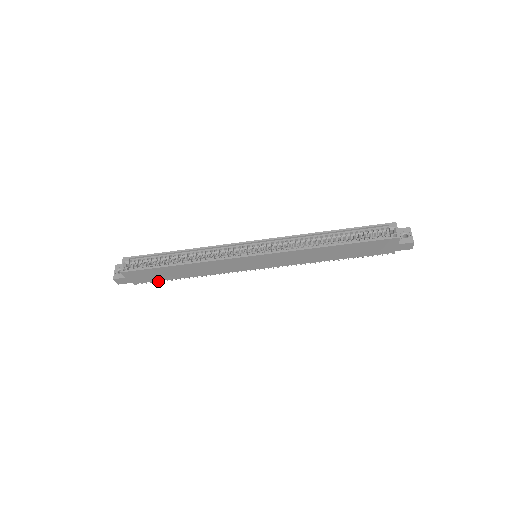
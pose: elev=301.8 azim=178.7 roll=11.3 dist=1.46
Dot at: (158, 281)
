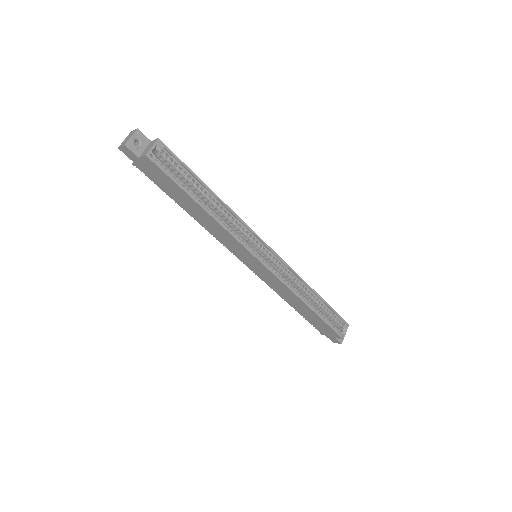
Dot at: occluded
